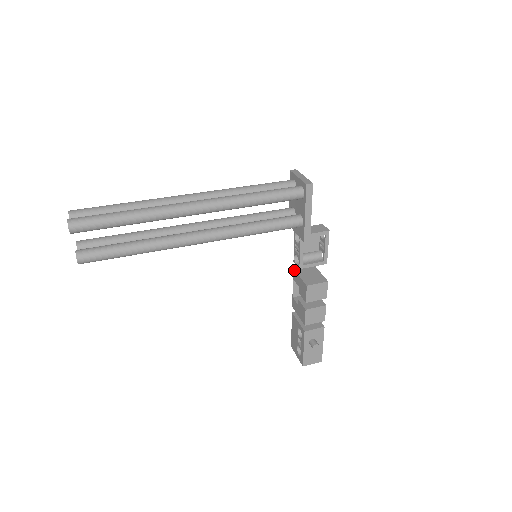
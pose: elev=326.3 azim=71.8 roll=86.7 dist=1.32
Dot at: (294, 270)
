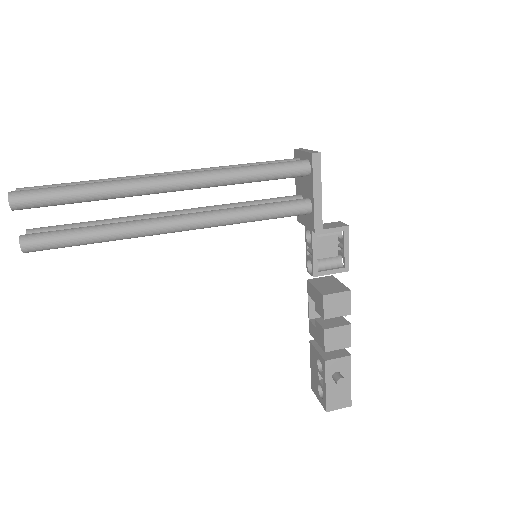
Dot at: (308, 281)
